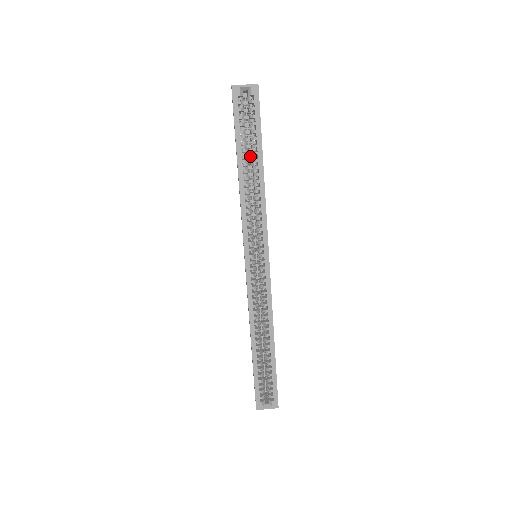
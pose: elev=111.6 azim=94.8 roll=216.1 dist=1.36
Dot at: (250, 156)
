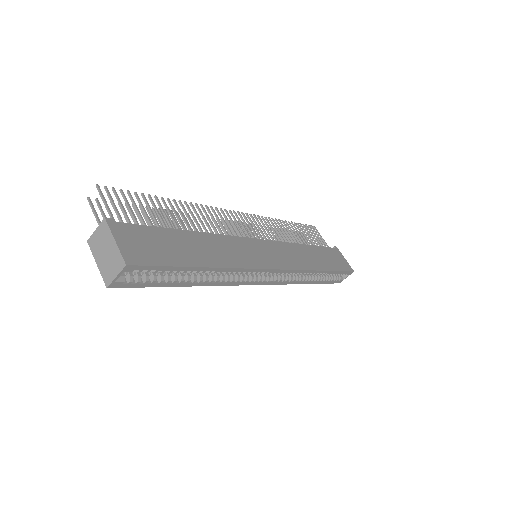
Dot at: occluded
